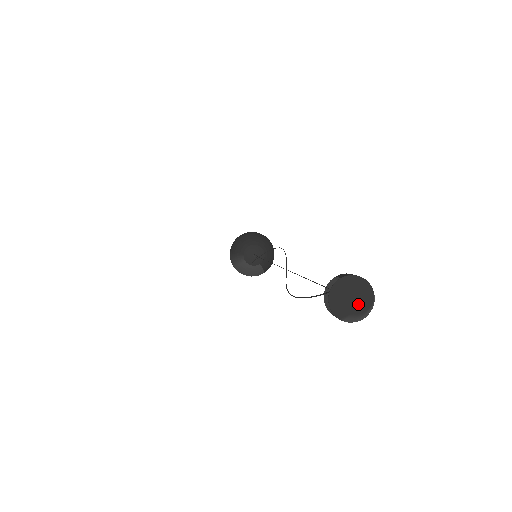
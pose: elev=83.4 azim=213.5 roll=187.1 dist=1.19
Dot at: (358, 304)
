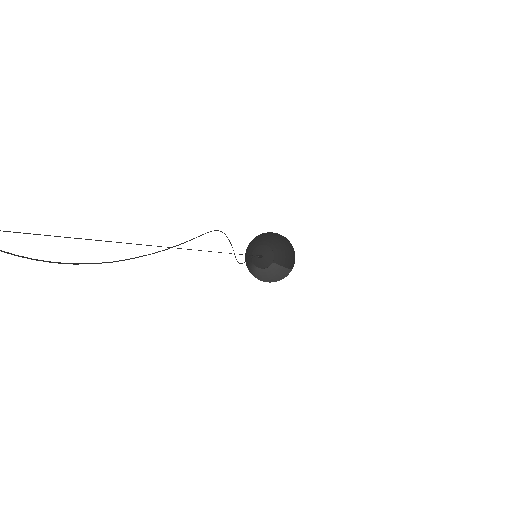
Dot at: out of frame
